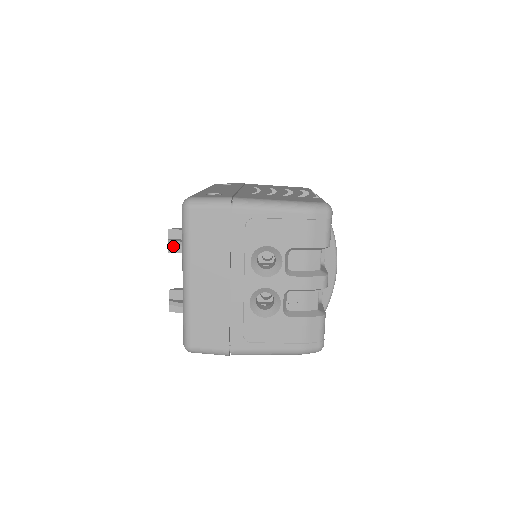
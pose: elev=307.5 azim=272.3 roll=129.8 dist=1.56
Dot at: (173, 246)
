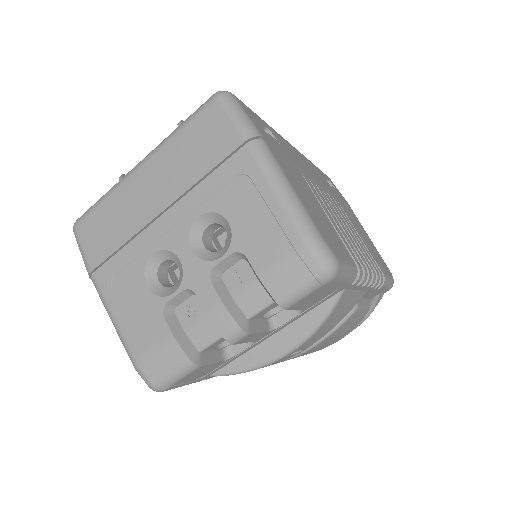
Dot at: occluded
